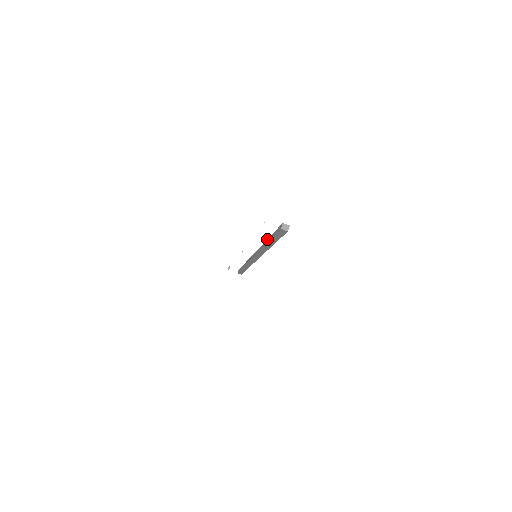
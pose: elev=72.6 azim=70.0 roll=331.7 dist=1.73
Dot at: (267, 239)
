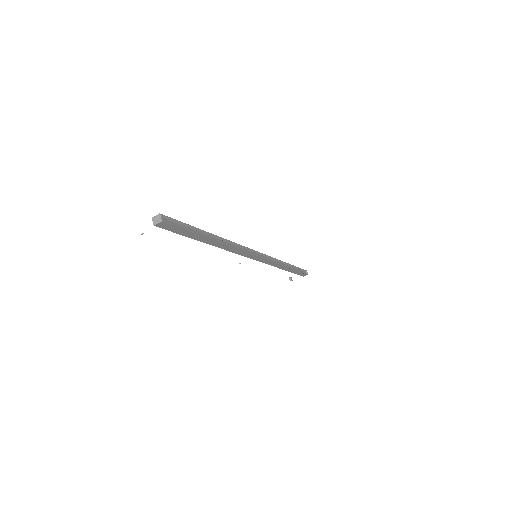
Dot at: occluded
